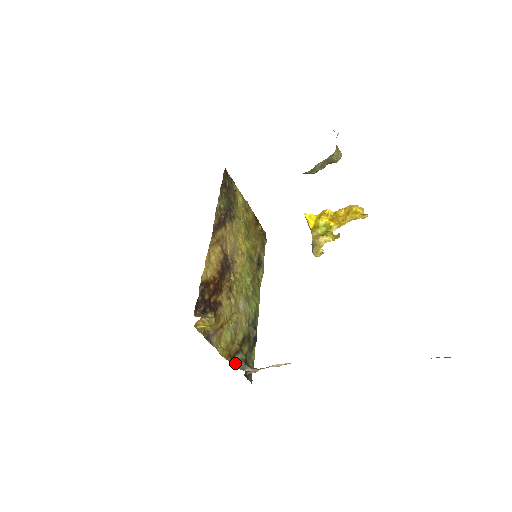
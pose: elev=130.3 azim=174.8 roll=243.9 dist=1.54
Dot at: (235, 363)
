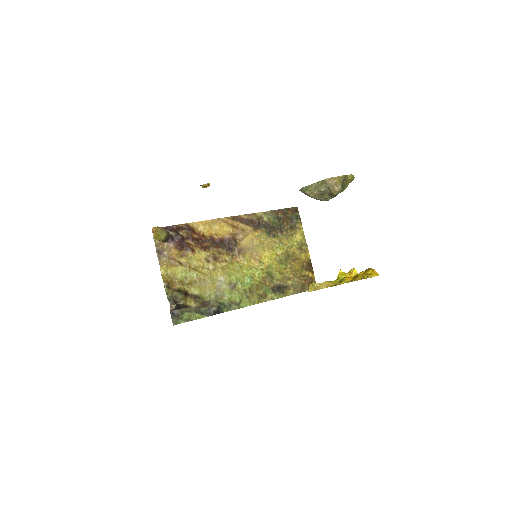
Dot at: (168, 292)
